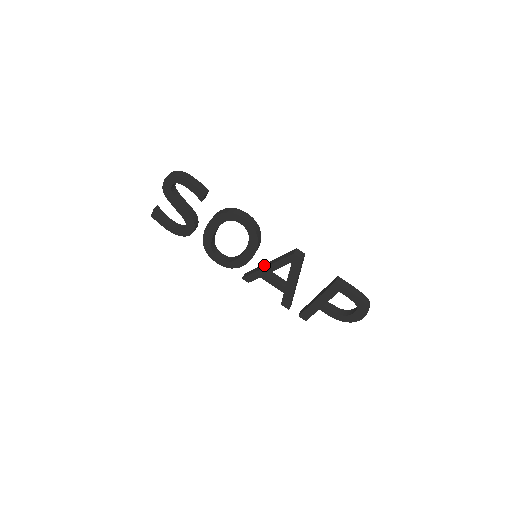
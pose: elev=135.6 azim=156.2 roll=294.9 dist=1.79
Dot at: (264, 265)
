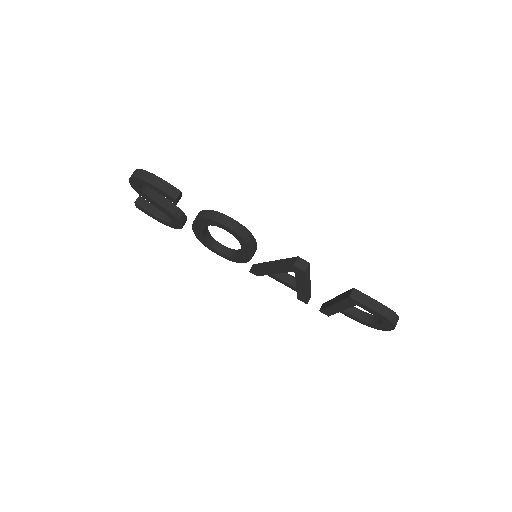
Dot at: (268, 264)
